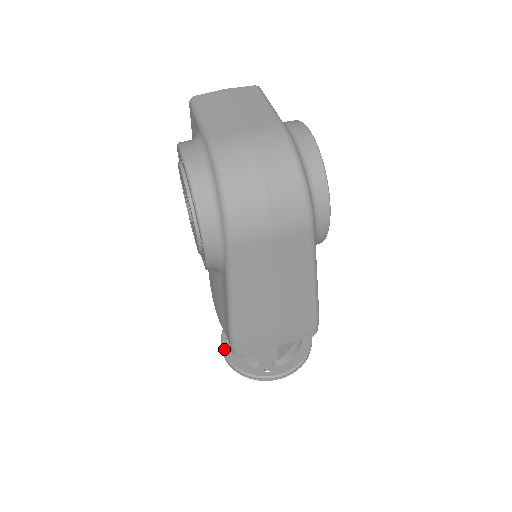
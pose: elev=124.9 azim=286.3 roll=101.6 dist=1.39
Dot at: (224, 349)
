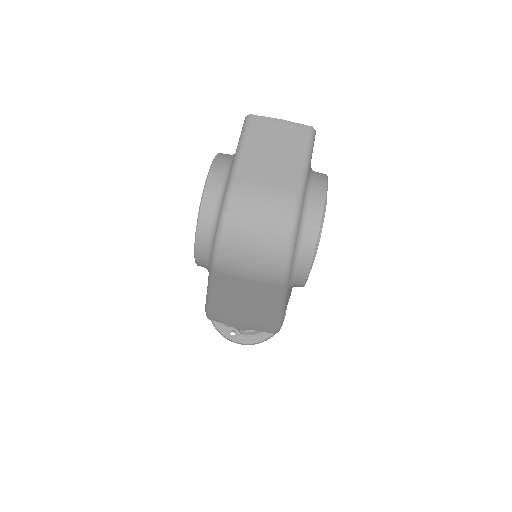
Dot at: occluded
